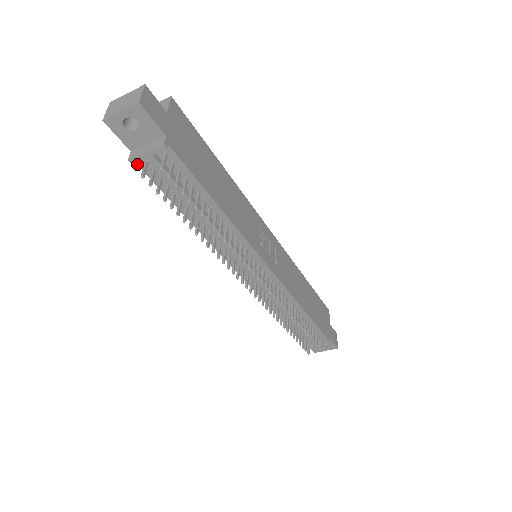
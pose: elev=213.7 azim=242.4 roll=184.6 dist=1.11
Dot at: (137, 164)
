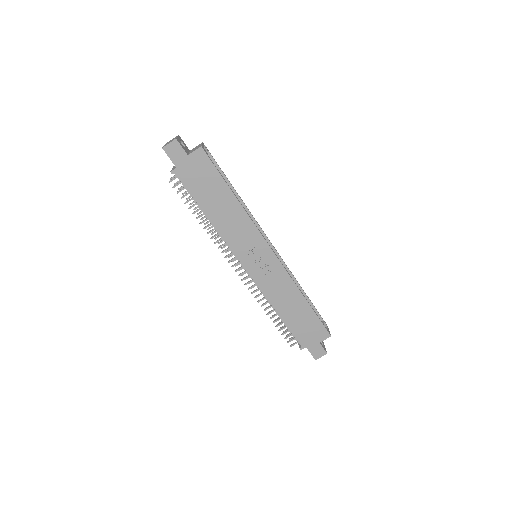
Dot at: occluded
